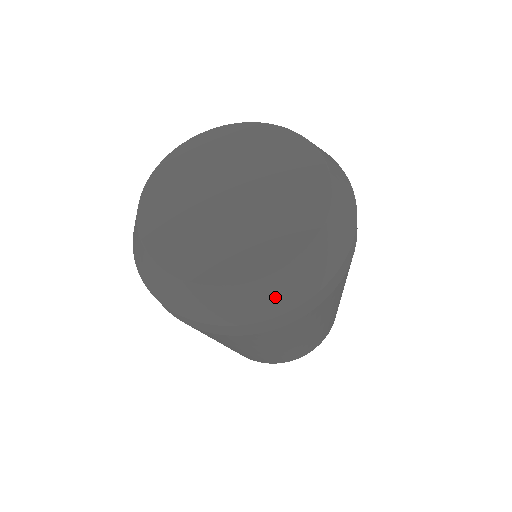
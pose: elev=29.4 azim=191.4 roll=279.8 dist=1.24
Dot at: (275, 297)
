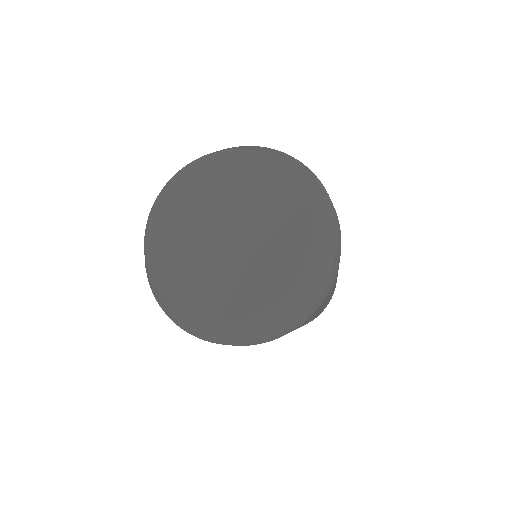
Dot at: (186, 324)
